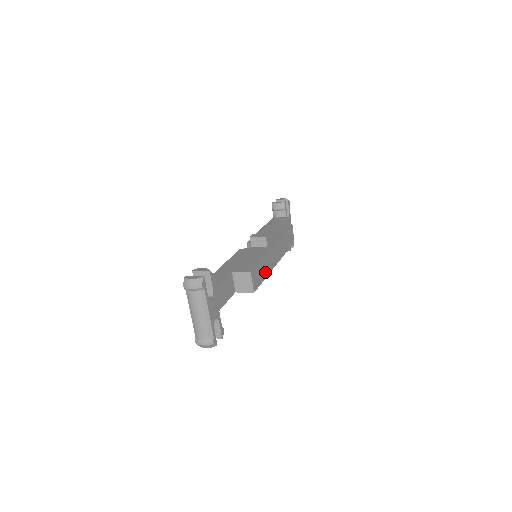
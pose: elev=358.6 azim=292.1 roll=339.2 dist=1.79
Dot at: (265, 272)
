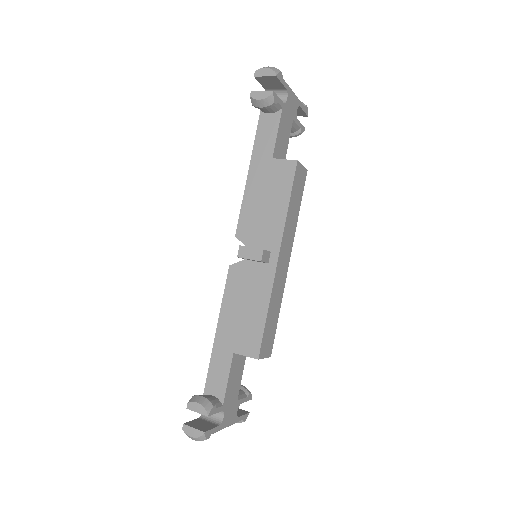
Dot at: (276, 309)
